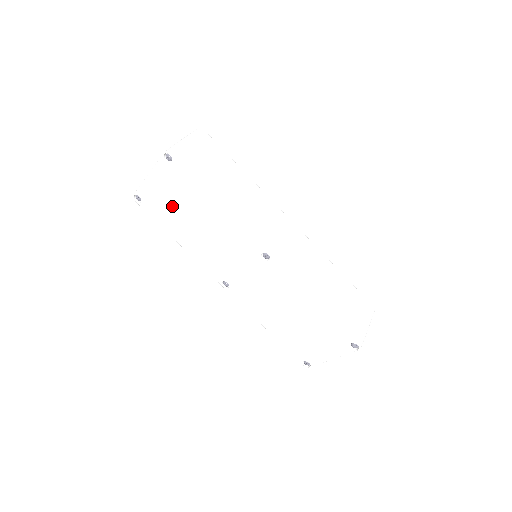
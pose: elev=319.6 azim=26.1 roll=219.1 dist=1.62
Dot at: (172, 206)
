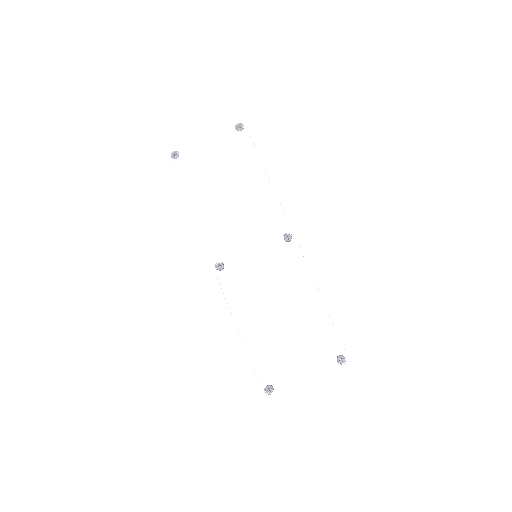
Dot at: (212, 169)
